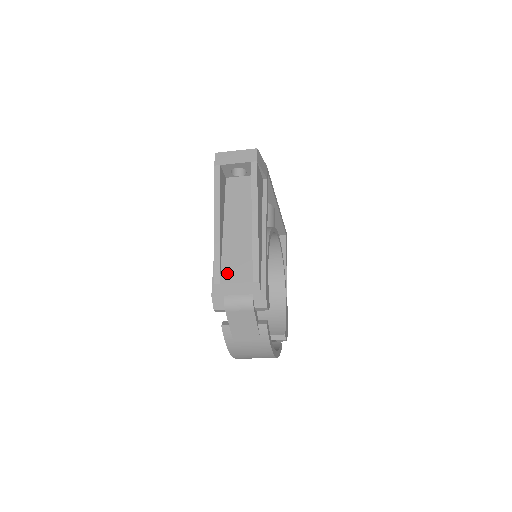
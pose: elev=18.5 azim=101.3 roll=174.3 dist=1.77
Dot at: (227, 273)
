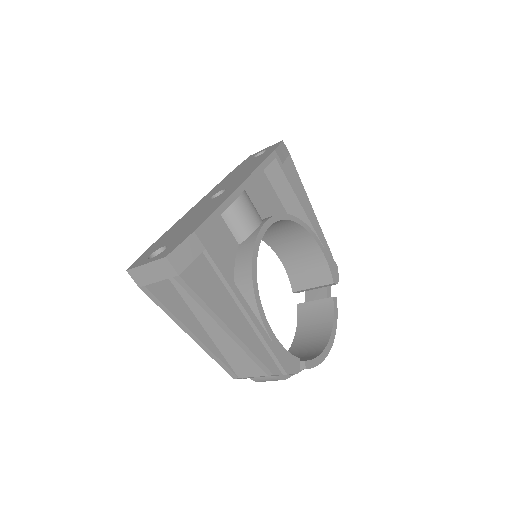
Dot at: (238, 369)
